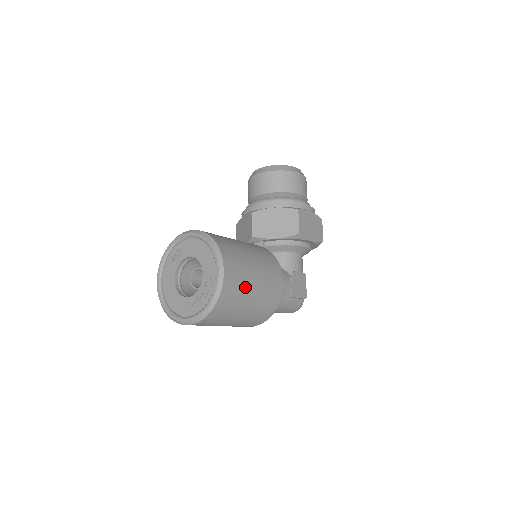
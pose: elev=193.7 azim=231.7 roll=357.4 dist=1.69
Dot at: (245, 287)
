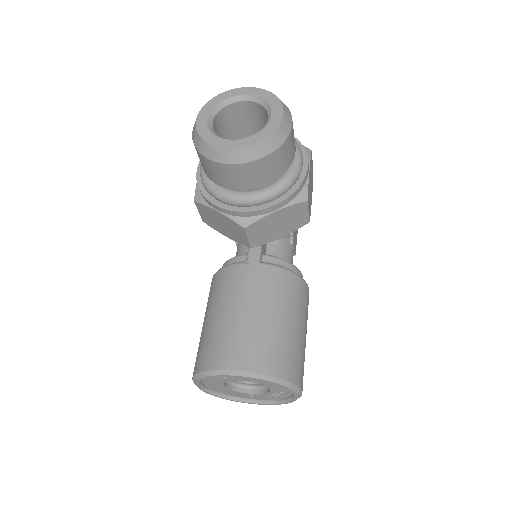
Dot at: occluded
